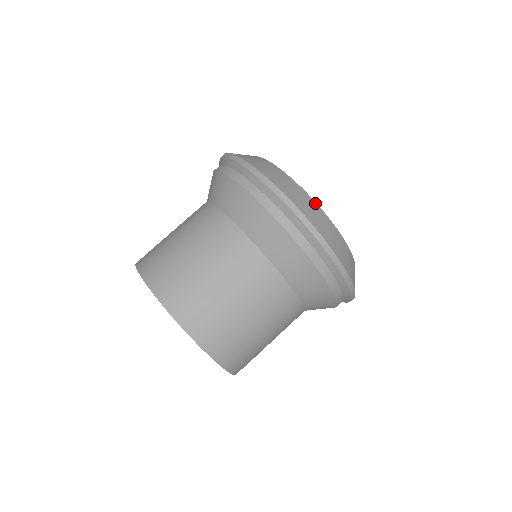
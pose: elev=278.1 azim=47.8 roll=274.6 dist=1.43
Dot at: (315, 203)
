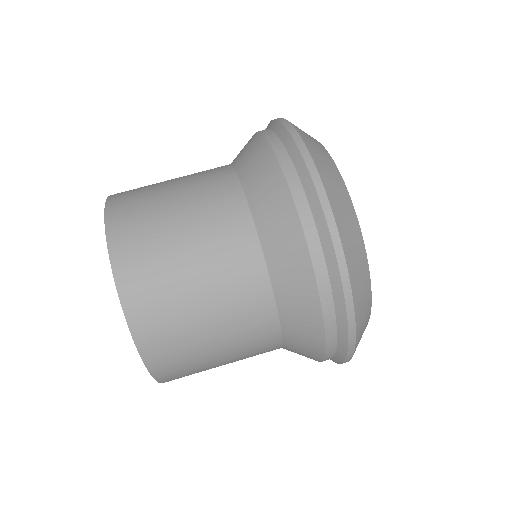
Dot at: (352, 204)
